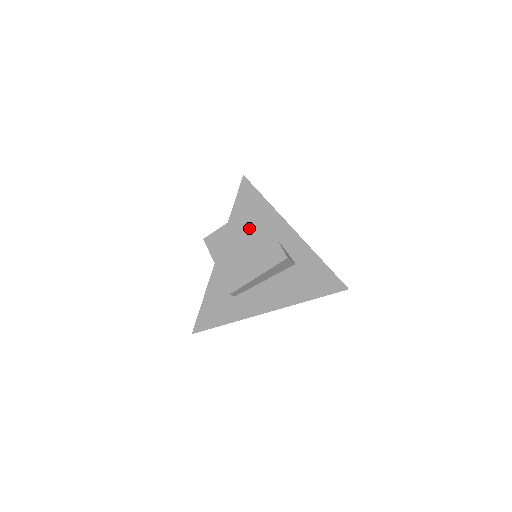
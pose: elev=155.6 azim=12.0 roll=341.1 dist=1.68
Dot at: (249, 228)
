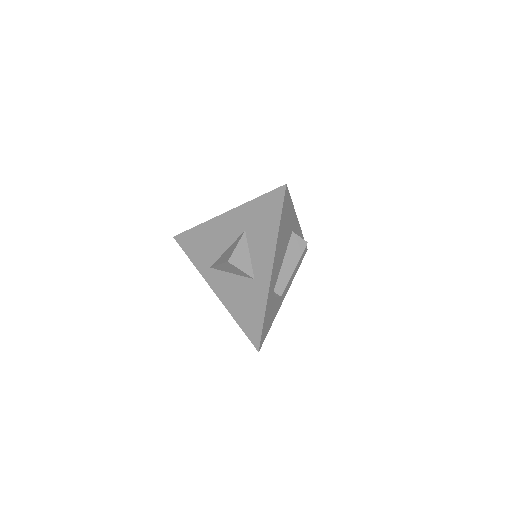
Dot at: (284, 231)
